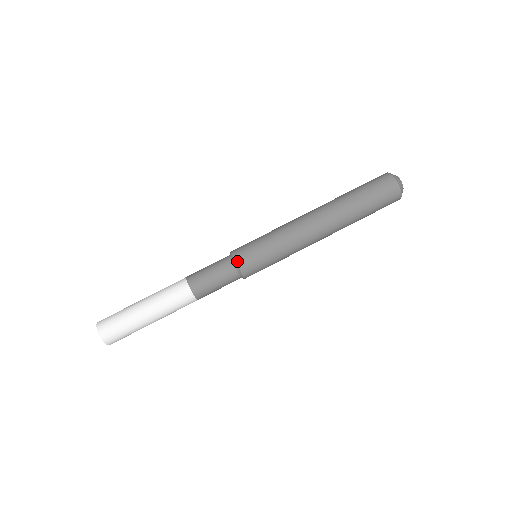
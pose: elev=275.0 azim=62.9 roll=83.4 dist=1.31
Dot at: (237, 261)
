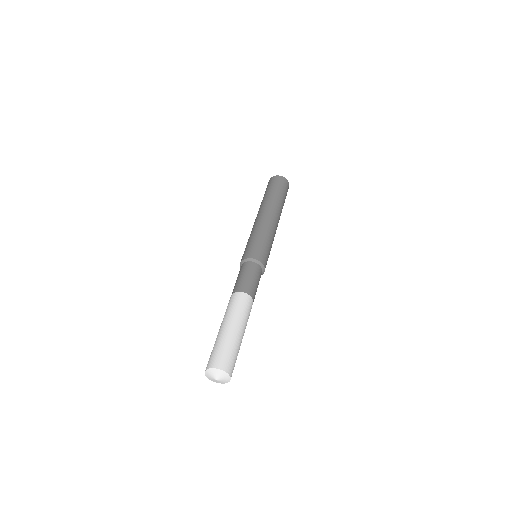
Dot at: (243, 259)
